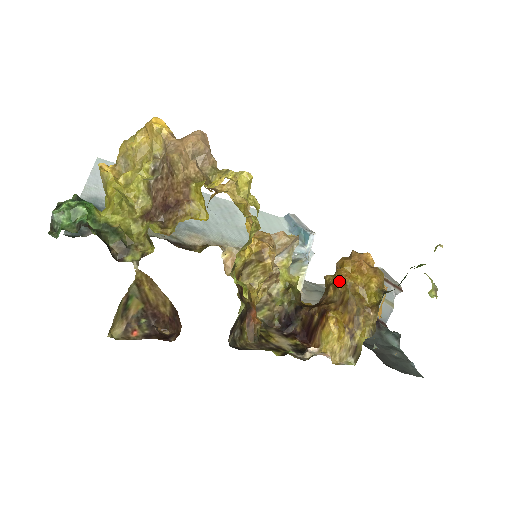
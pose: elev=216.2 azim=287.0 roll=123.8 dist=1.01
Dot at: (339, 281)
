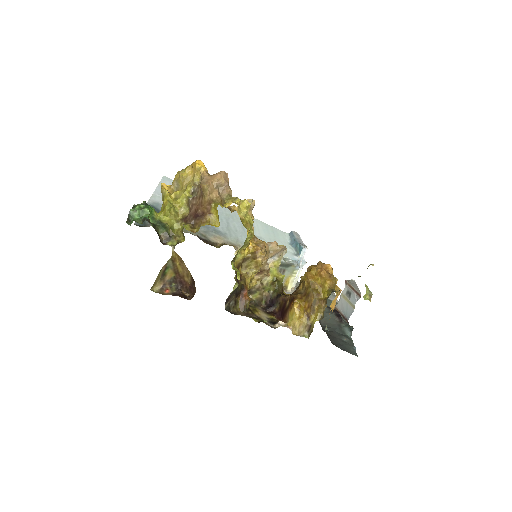
Dot at: (305, 280)
